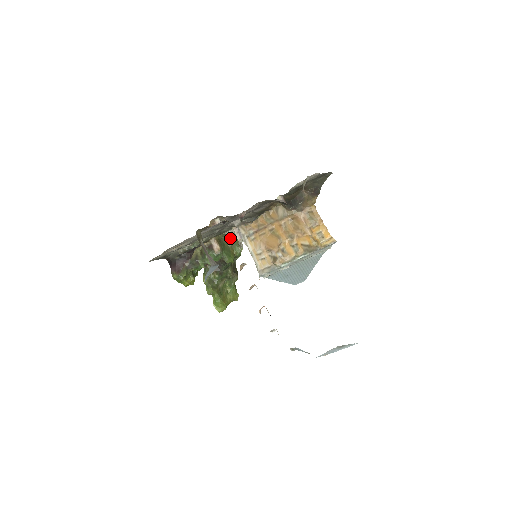
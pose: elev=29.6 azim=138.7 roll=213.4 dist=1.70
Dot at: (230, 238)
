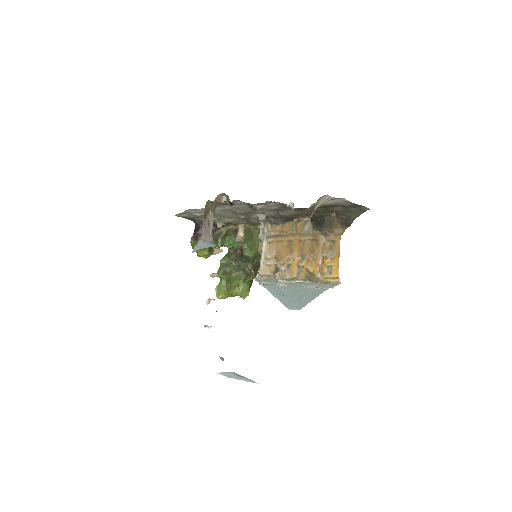
Dot at: occluded
